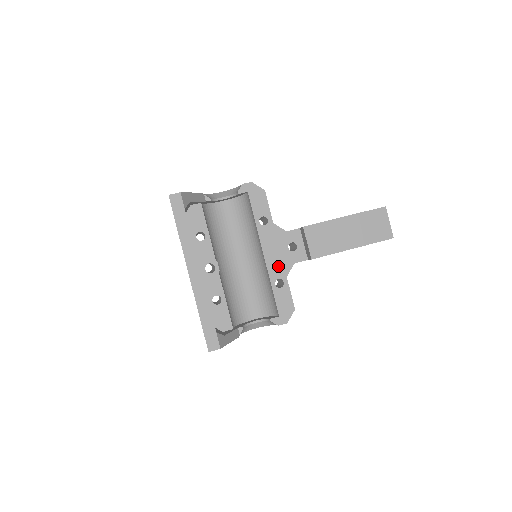
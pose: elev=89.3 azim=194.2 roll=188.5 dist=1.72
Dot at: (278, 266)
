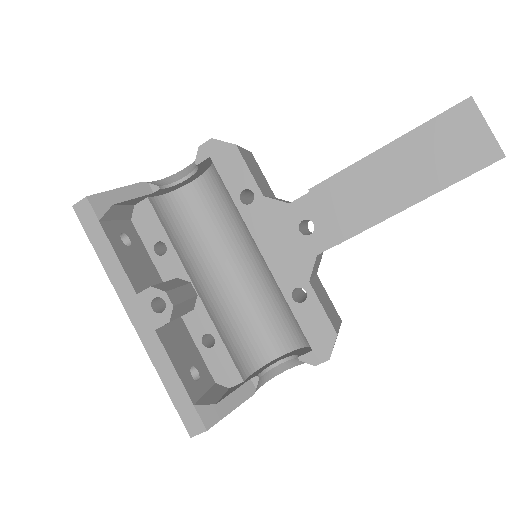
Dot at: (290, 266)
